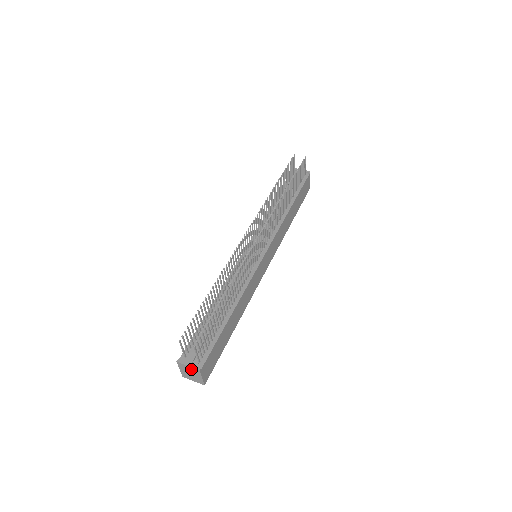
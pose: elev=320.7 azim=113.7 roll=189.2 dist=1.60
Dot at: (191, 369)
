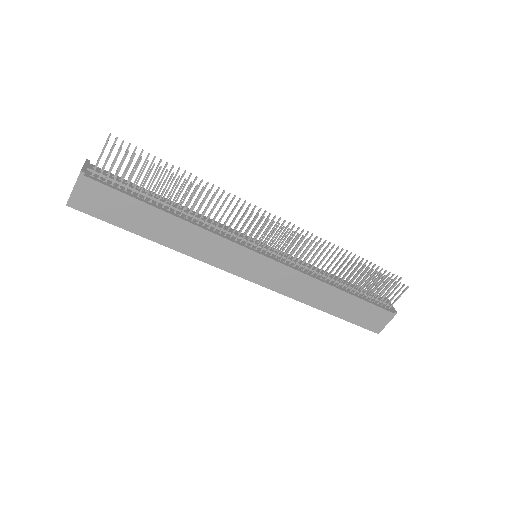
Dot at: occluded
